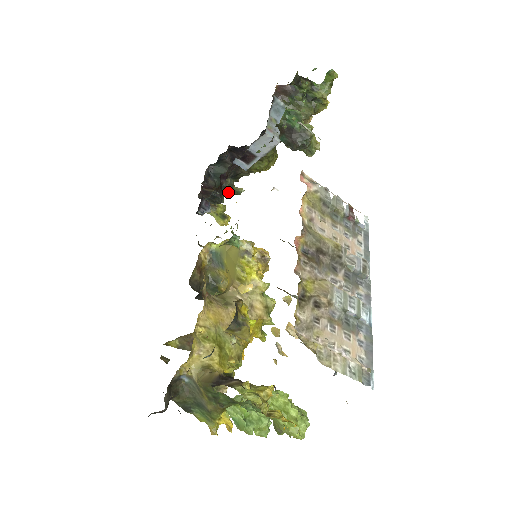
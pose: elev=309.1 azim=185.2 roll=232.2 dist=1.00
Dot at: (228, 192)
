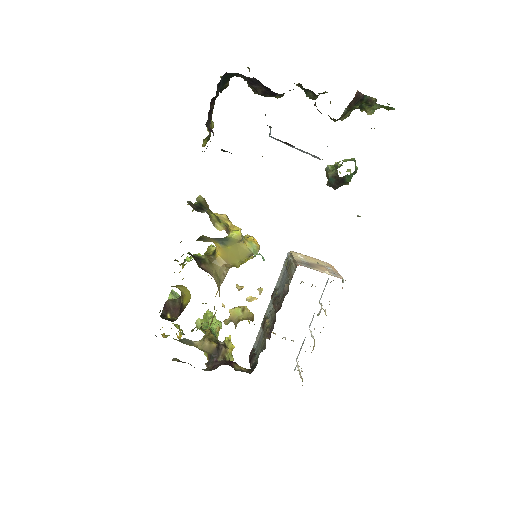
Dot at: (216, 91)
